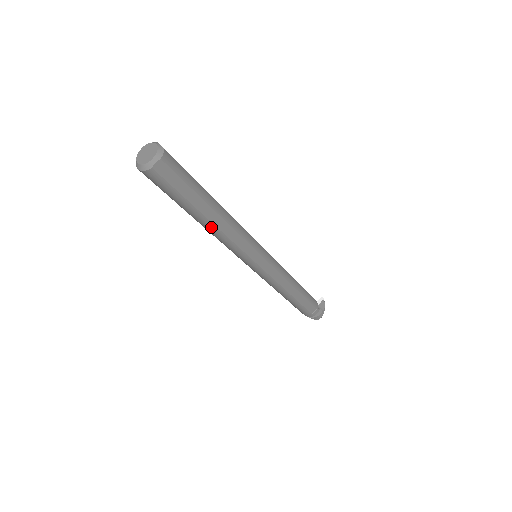
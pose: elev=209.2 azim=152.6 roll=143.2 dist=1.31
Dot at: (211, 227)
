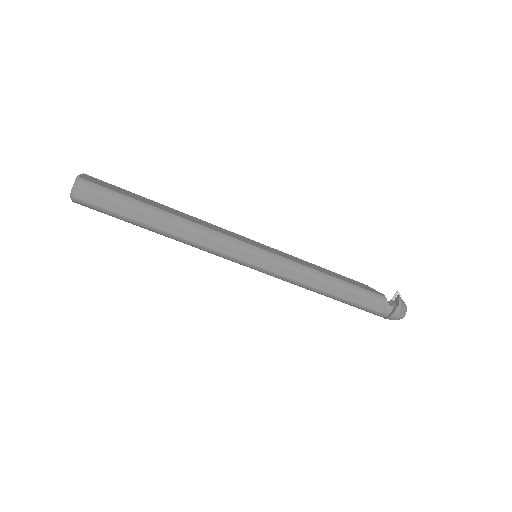
Dot at: (170, 236)
